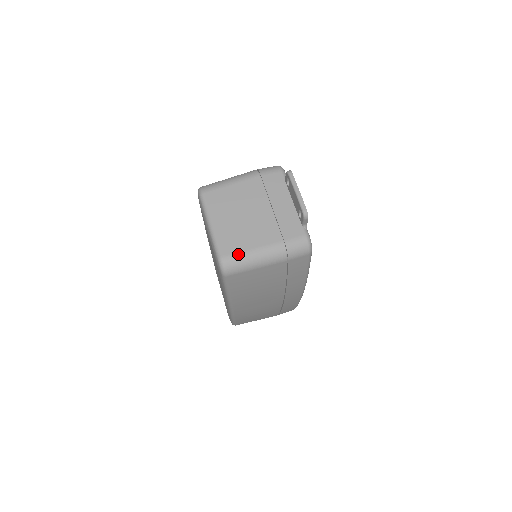
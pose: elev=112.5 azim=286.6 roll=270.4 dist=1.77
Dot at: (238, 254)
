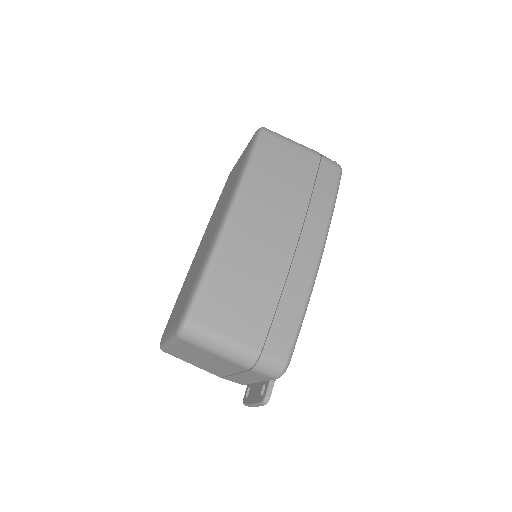
Dot at: occluded
